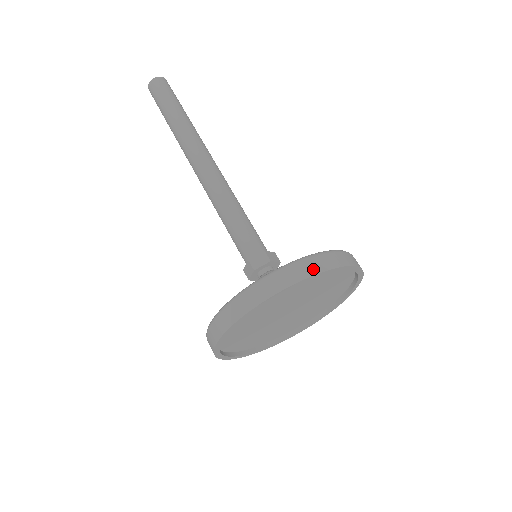
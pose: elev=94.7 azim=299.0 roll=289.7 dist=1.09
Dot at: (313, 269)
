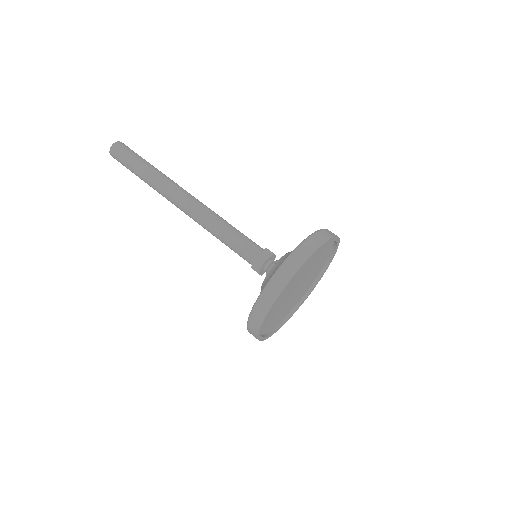
Dot at: (325, 237)
